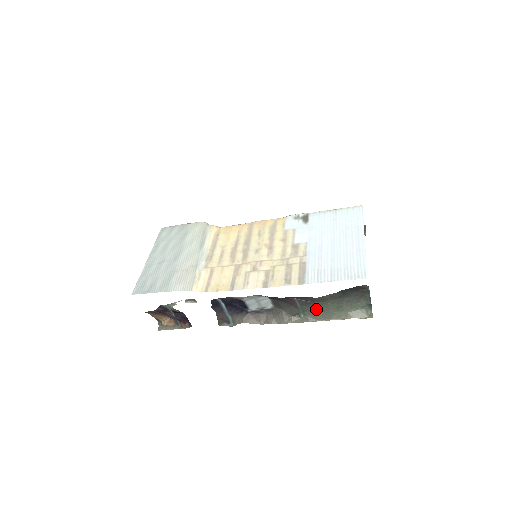
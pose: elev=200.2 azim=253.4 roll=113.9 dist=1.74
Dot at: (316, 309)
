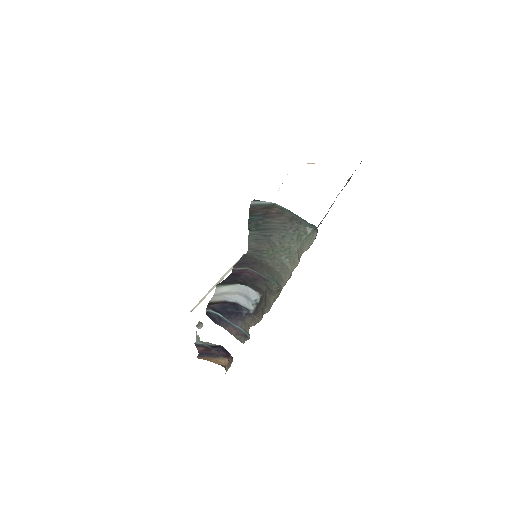
Dot at: (272, 268)
